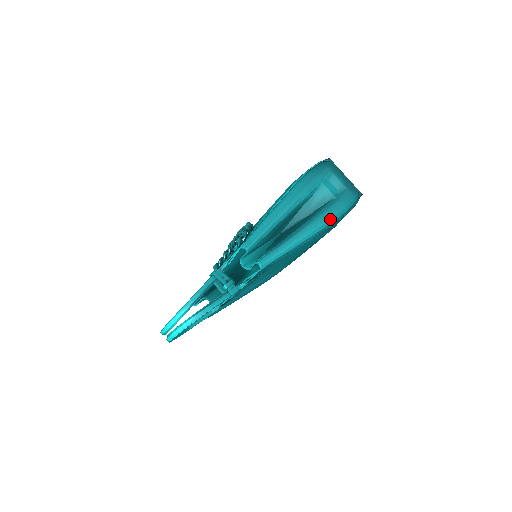
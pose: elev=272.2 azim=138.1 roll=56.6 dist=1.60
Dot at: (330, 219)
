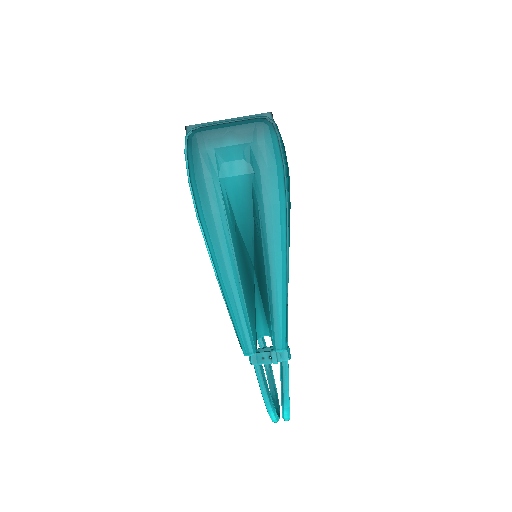
Dot at: (279, 210)
